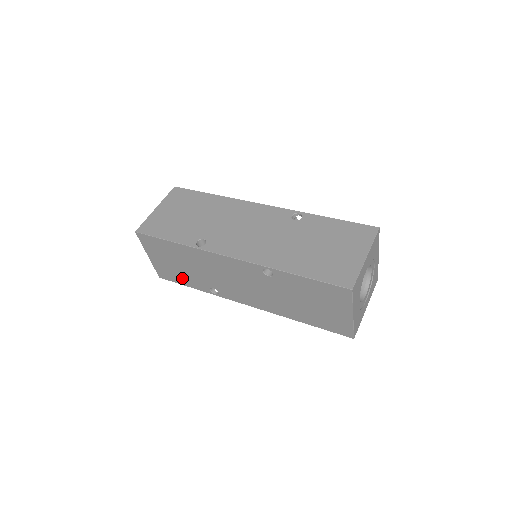
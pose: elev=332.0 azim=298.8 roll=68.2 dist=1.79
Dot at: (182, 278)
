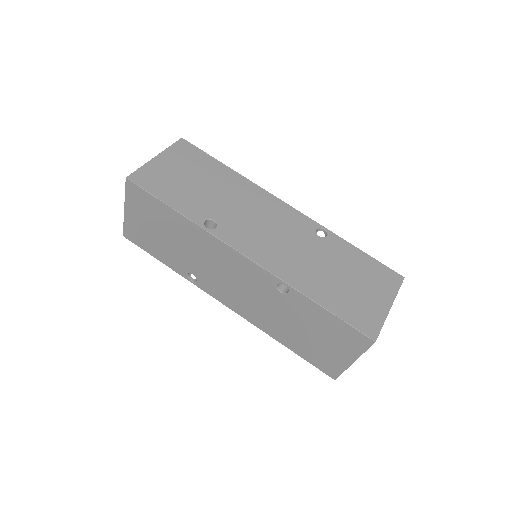
Dot at: (156, 249)
